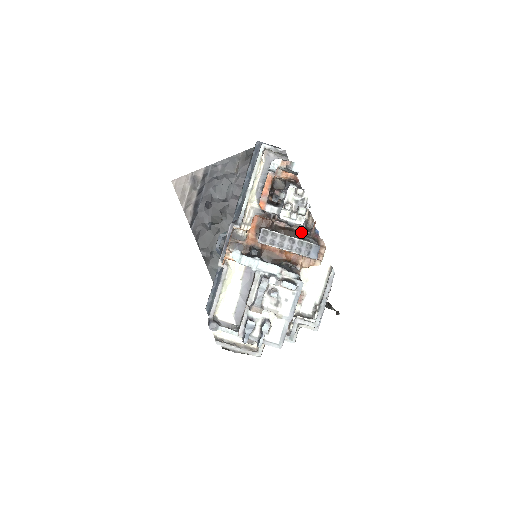
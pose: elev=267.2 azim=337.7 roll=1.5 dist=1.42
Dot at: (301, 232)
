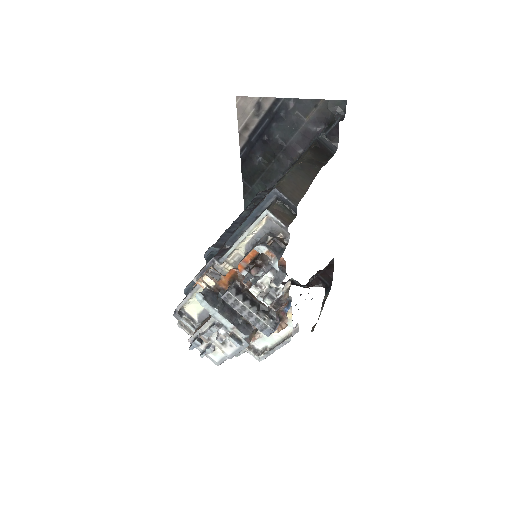
Dot at: occluded
